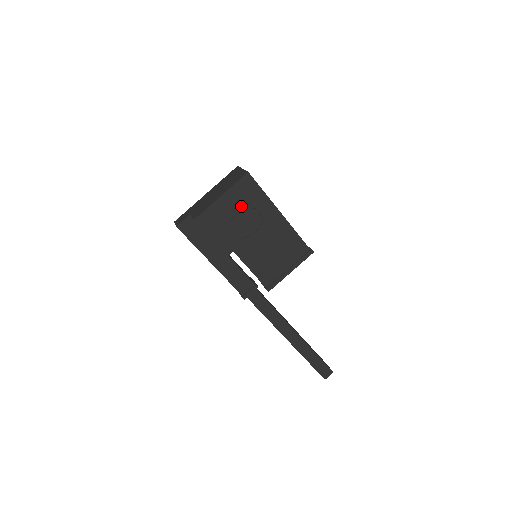
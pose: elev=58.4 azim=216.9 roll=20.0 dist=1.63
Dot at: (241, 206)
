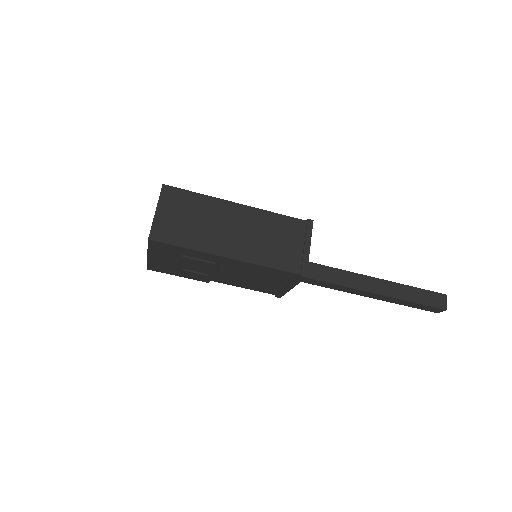
Dot at: (176, 258)
